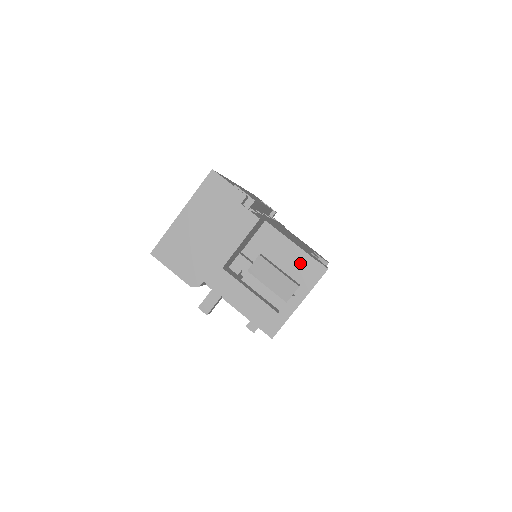
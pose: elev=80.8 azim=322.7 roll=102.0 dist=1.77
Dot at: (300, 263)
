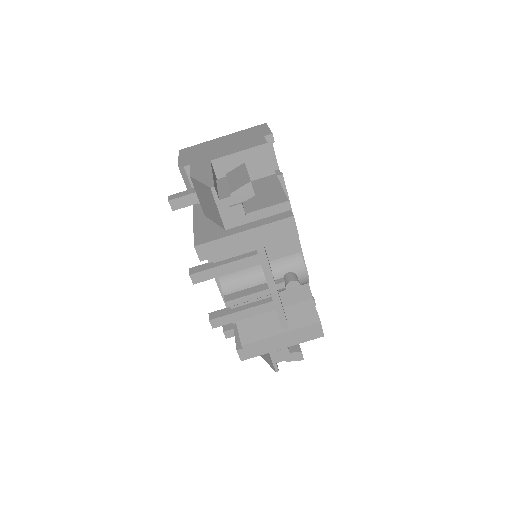
Dot at: (273, 198)
